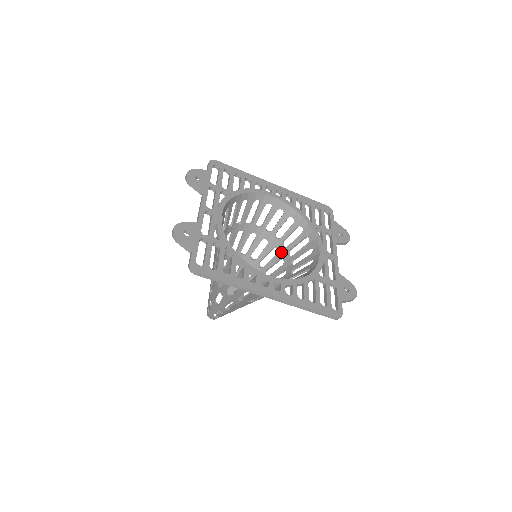
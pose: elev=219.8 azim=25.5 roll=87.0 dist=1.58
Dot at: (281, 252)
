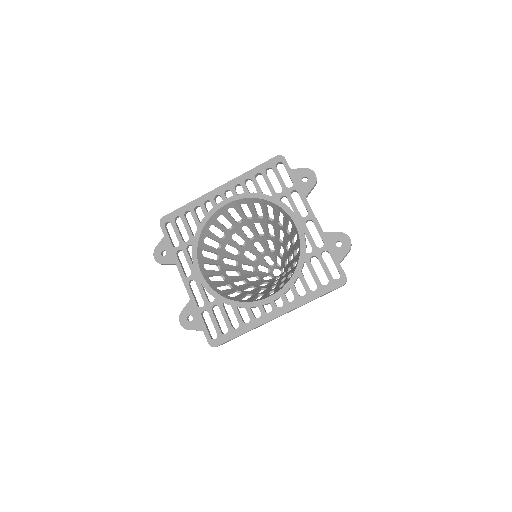
Dot at: (274, 225)
